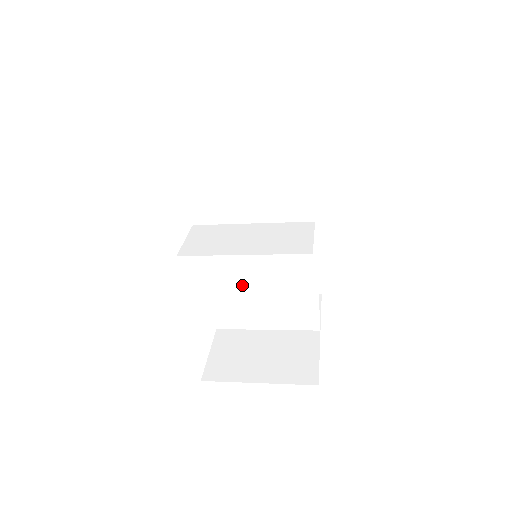
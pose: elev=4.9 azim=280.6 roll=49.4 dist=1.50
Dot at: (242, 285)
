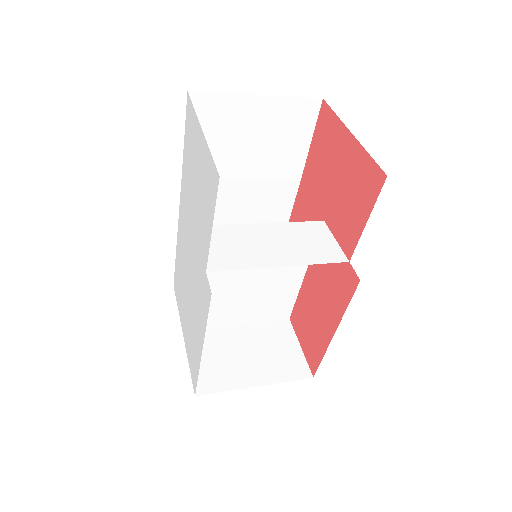
Dot at: (227, 285)
